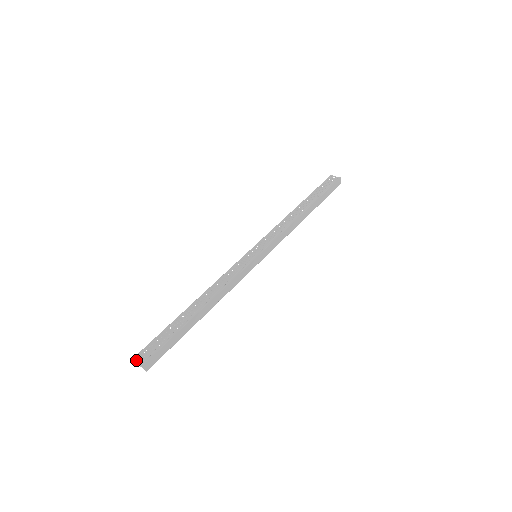
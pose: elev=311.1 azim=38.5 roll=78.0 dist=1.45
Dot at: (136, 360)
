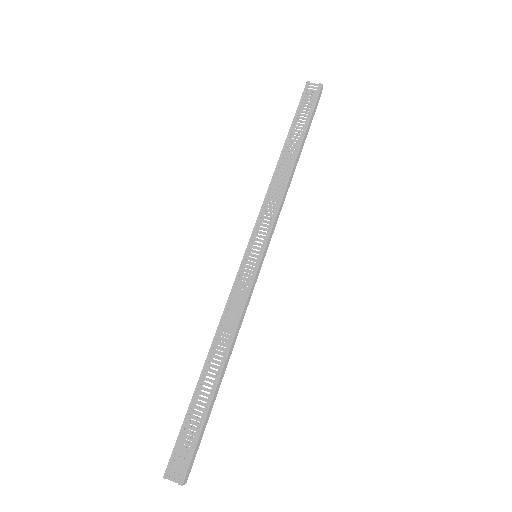
Dot at: (165, 475)
